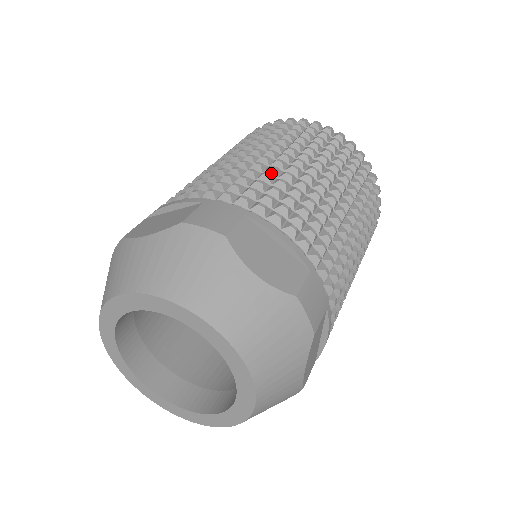
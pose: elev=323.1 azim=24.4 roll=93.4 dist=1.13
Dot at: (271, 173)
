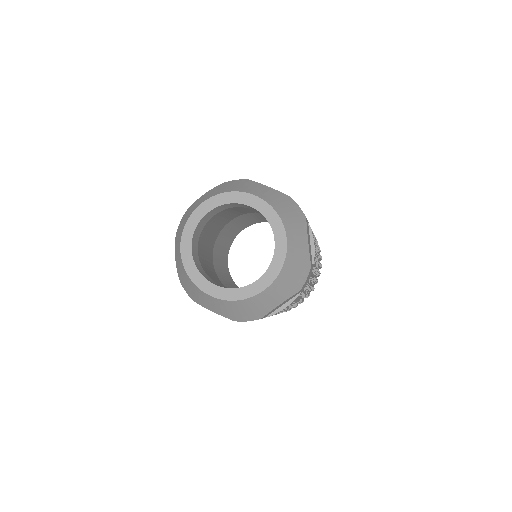
Dot at: occluded
